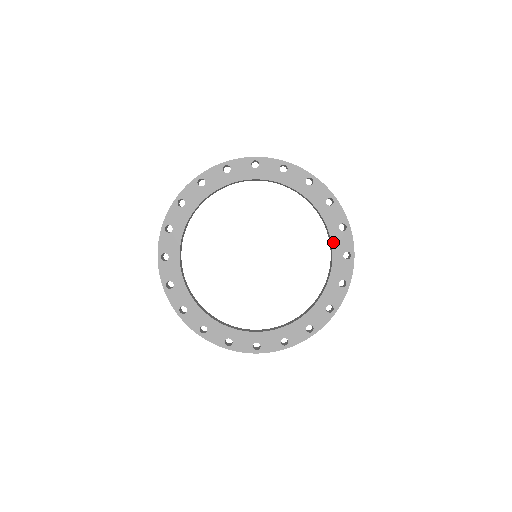
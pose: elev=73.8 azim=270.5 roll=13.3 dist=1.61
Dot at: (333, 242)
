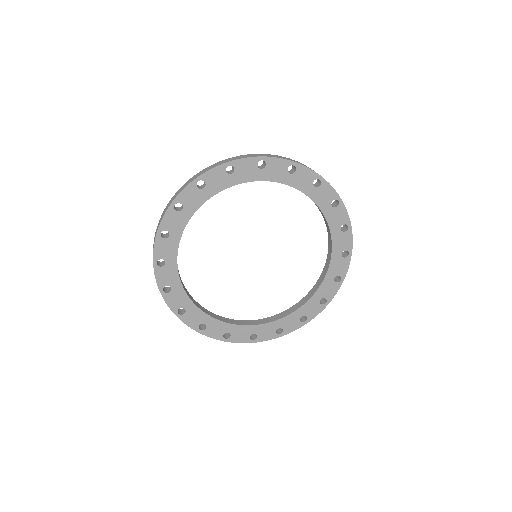
Dot at: (331, 264)
